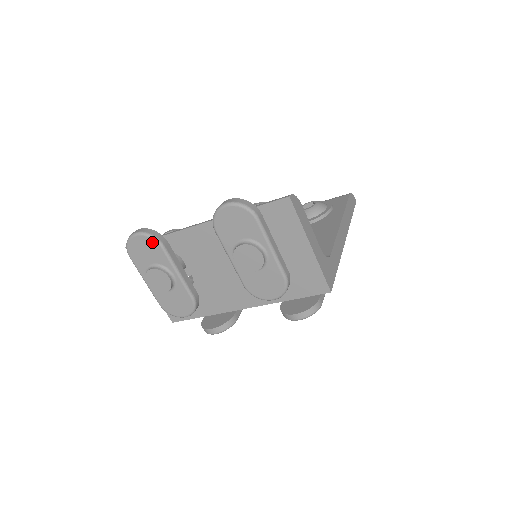
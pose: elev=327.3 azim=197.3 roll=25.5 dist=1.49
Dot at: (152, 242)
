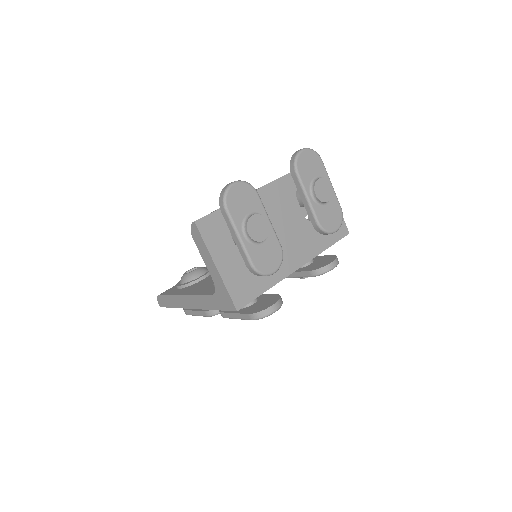
Dot at: (250, 189)
